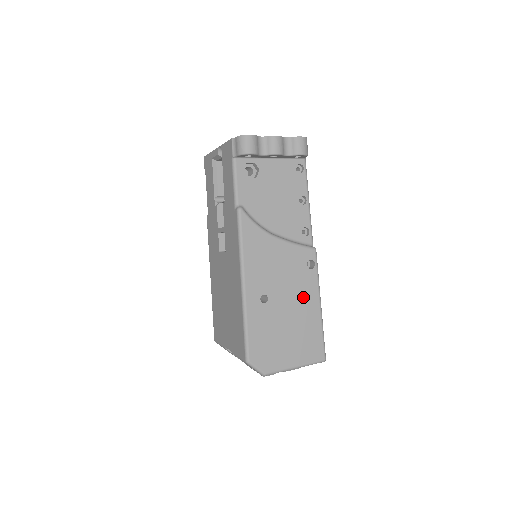
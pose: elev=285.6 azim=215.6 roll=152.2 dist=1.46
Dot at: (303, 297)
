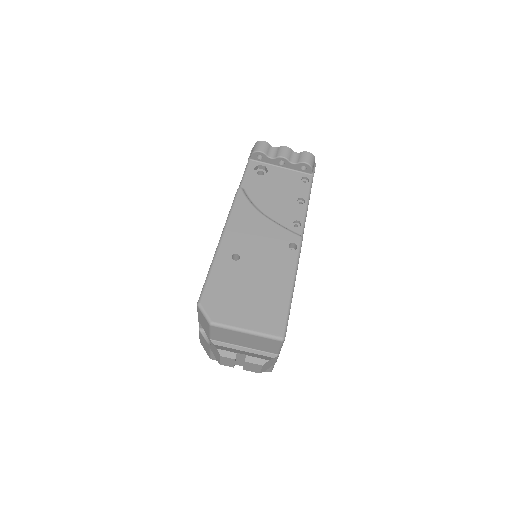
Dot at: (276, 270)
